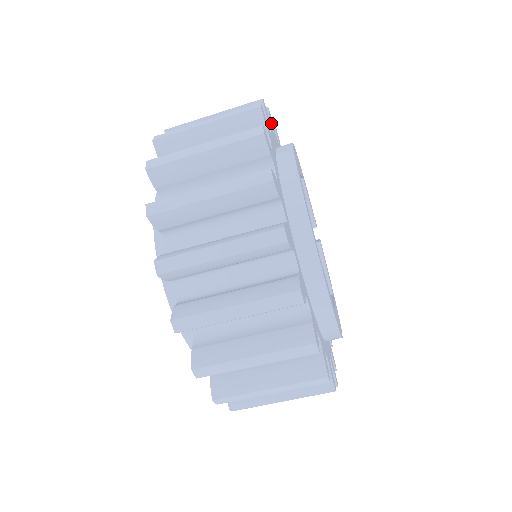
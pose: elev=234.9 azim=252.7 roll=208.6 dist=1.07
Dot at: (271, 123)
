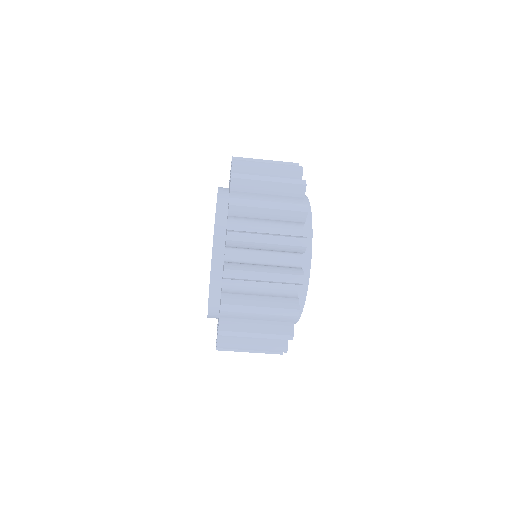
Dot at: occluded
